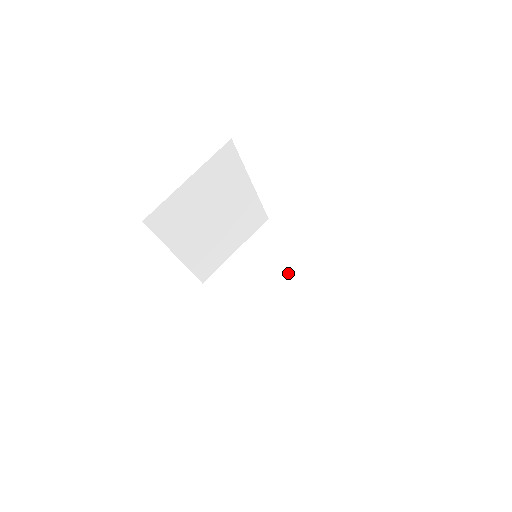
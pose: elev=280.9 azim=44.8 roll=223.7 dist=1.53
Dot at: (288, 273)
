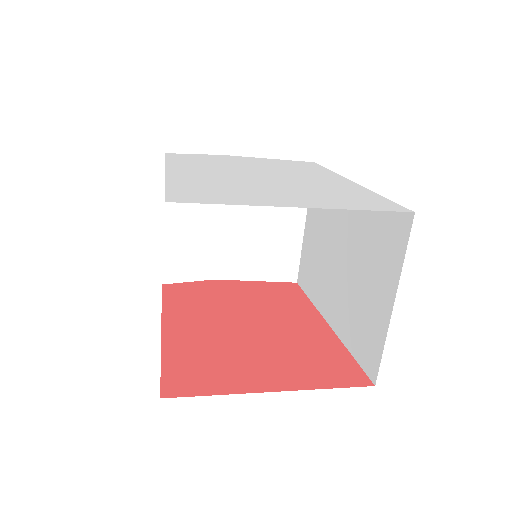
Dot at: occluded
